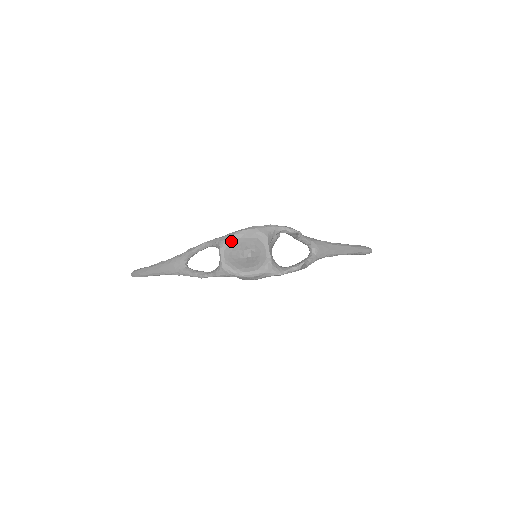
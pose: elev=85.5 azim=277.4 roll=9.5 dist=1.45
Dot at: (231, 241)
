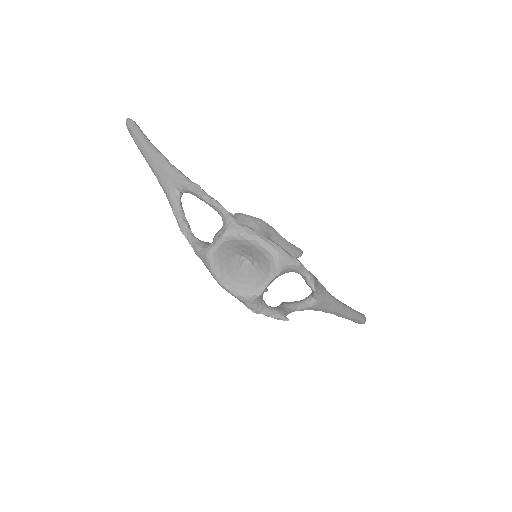
Dot at: (242, 239)
